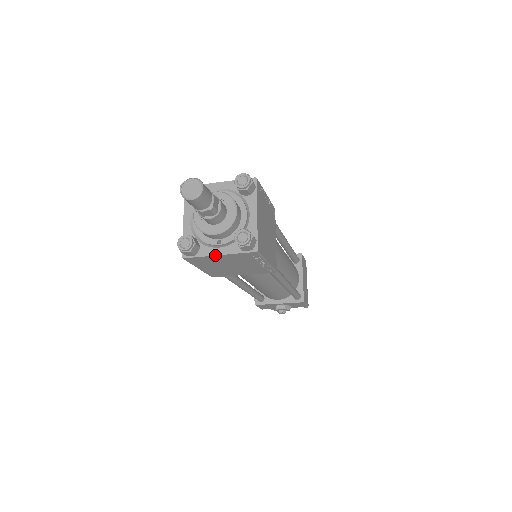
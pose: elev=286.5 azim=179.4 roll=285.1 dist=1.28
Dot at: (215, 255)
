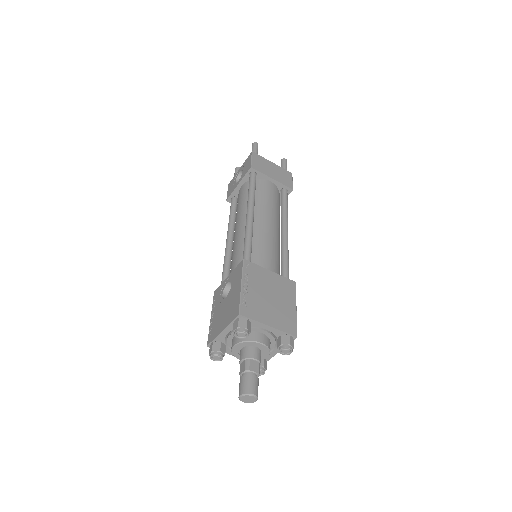
Dot at: occluded
